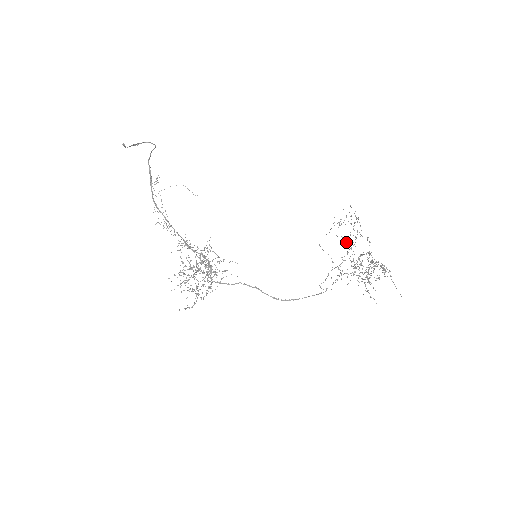
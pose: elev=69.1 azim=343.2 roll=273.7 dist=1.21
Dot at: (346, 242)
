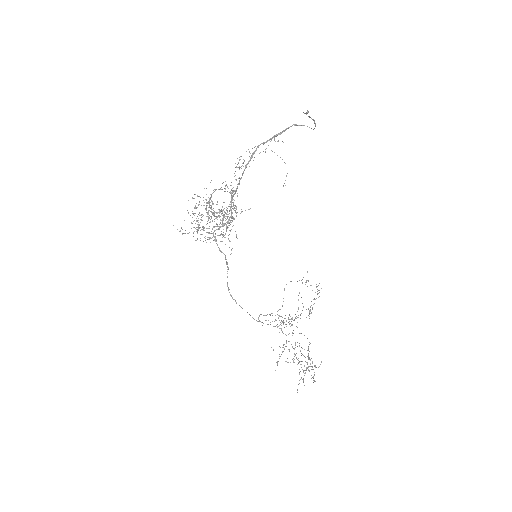
Dot at: occluded
